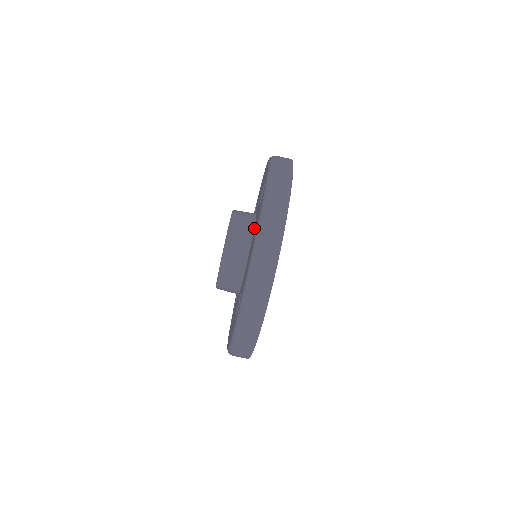
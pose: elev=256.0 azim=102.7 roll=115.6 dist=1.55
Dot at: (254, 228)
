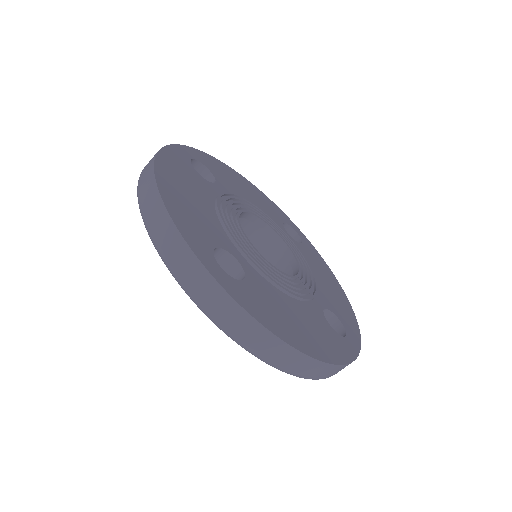
Dot at: occluded
